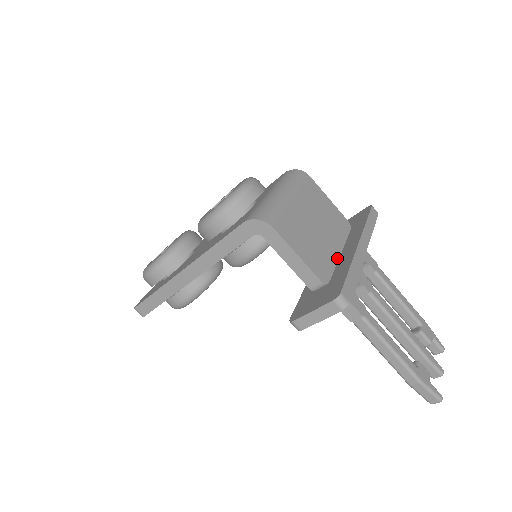
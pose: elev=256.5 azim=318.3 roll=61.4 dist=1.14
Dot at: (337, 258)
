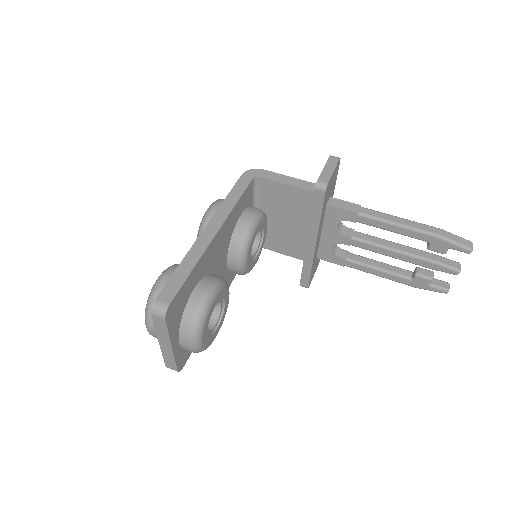
Dot at: occluded
